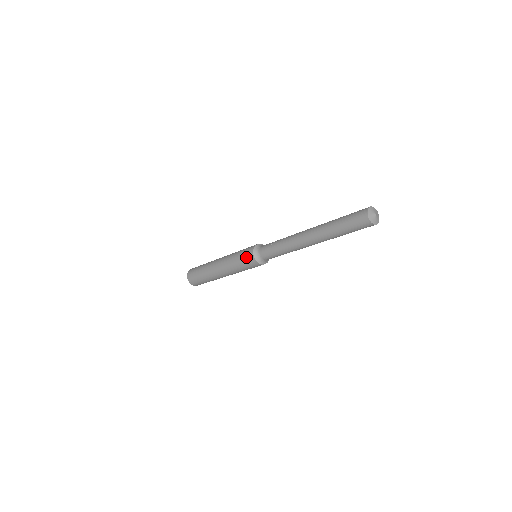
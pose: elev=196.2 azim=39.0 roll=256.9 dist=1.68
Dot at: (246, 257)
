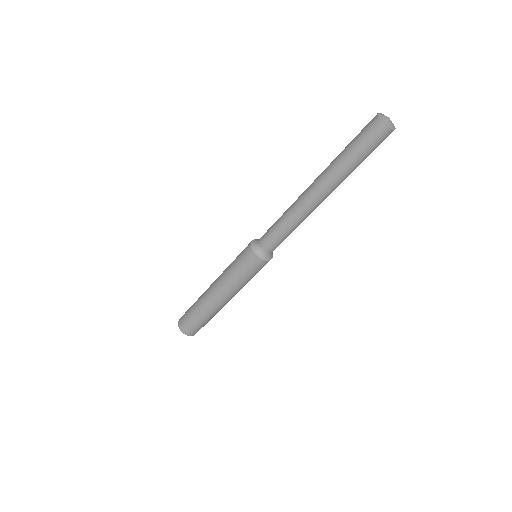
Dot at: (245, 260)
